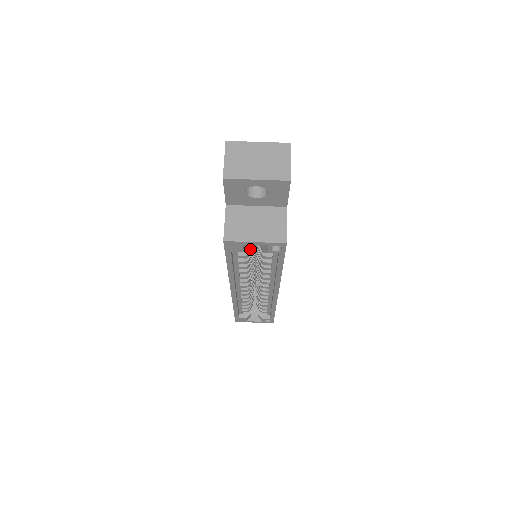
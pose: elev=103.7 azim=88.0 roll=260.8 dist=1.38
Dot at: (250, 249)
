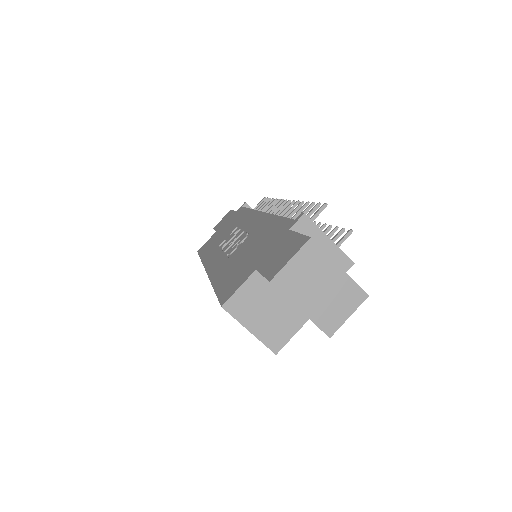
Dot at: occluded
